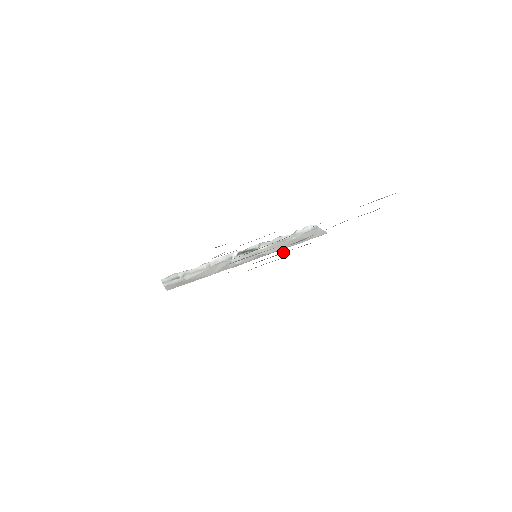
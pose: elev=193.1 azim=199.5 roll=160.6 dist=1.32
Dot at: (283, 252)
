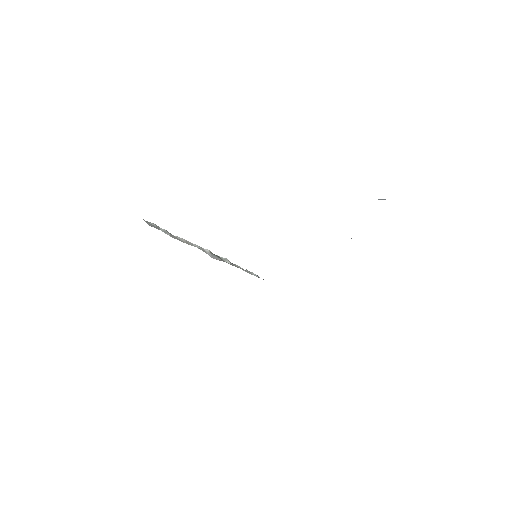
Dot at: occluded
